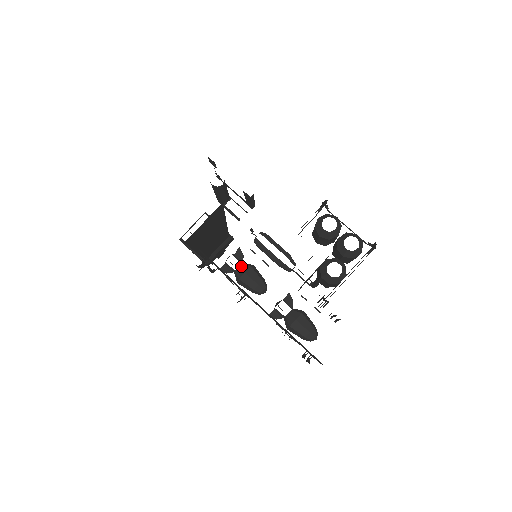
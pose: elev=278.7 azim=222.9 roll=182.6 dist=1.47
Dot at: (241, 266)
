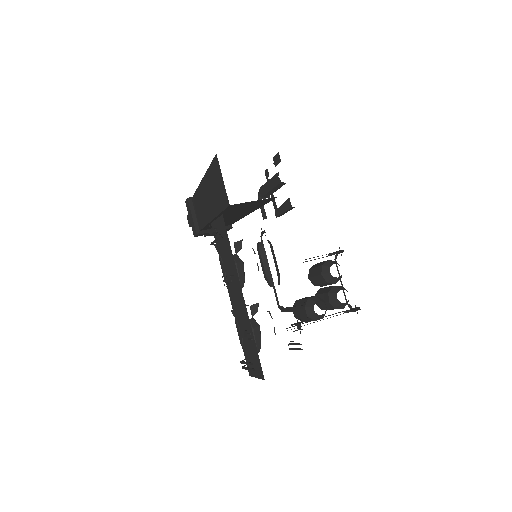
Dot at: (235, 256)
